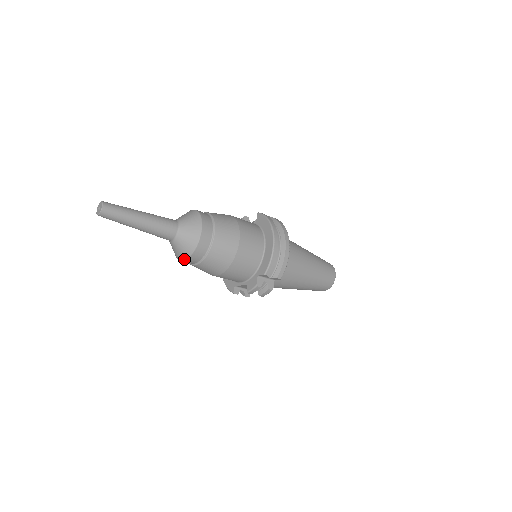
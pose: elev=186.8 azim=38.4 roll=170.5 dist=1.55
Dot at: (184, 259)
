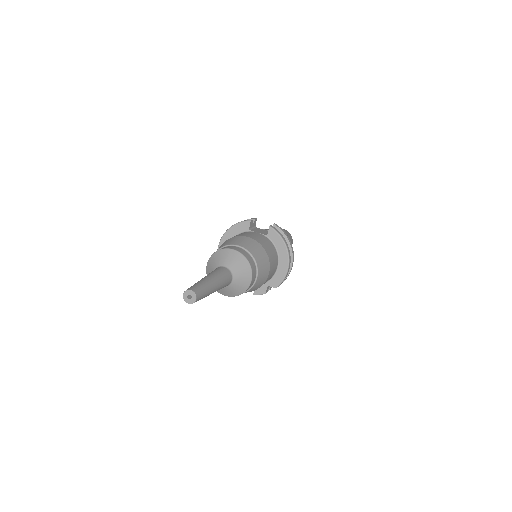
Dot at: occluded
